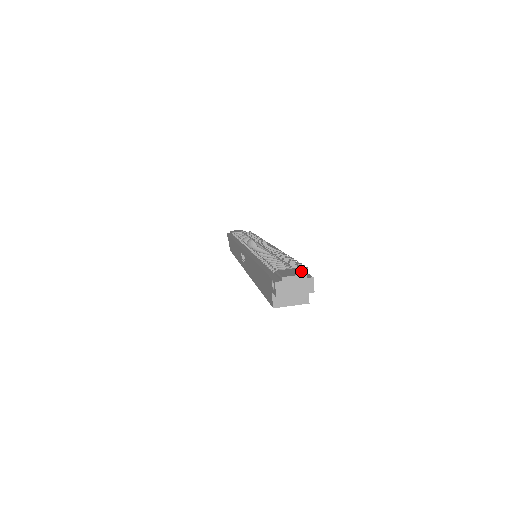
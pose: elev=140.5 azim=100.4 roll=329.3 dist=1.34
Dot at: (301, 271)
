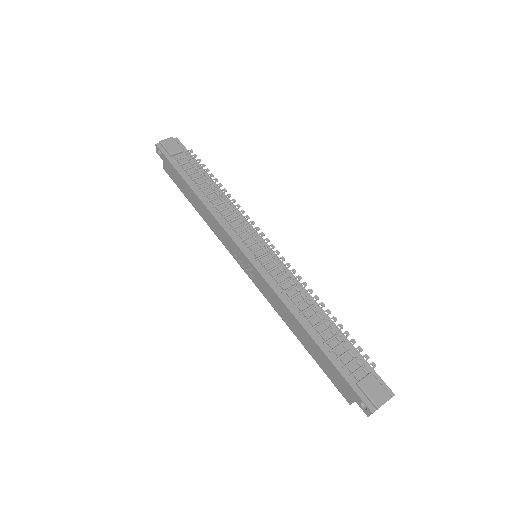
Dot at: (383, 386)
